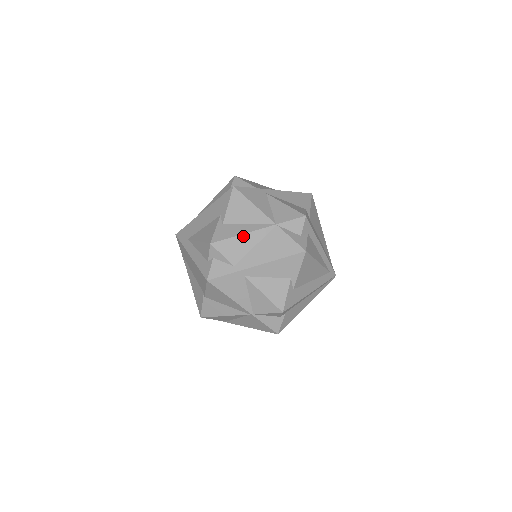
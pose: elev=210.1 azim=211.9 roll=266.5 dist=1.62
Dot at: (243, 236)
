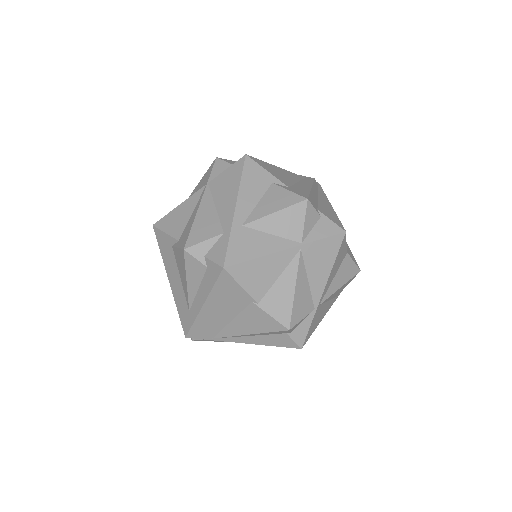
Dot at: (198, 216)
